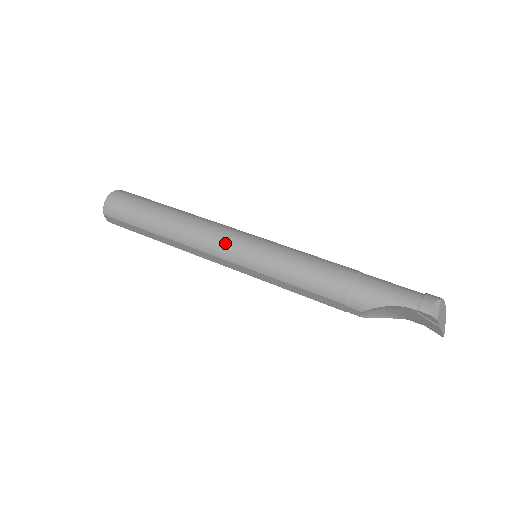
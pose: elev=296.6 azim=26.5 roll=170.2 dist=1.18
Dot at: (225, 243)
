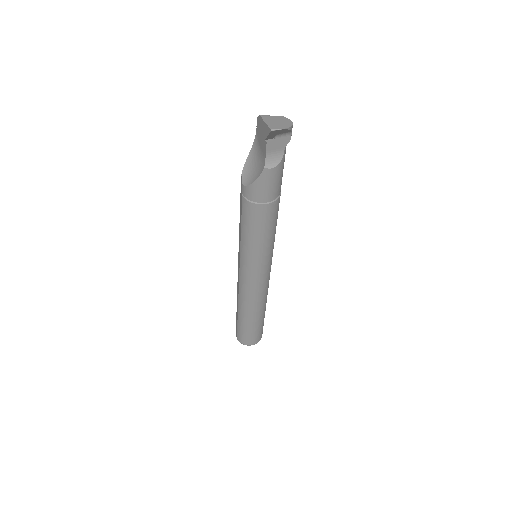
Dot at: occluded
